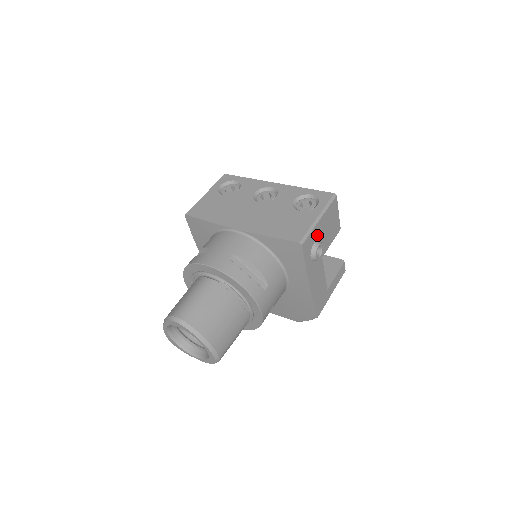
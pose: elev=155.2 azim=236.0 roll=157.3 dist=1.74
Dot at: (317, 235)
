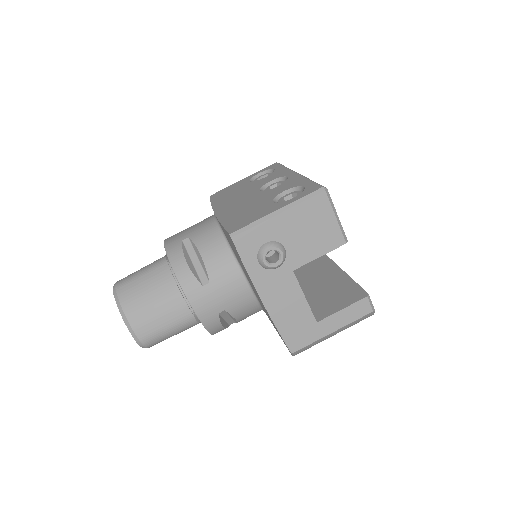
Dot at: (273, 235)
